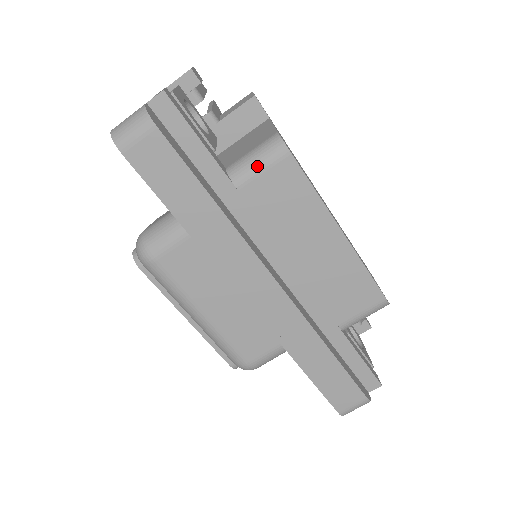
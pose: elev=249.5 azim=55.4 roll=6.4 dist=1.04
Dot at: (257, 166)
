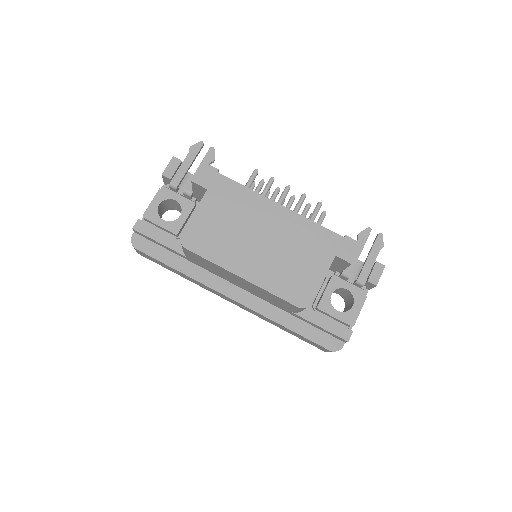
Dot at: (184, 251)
